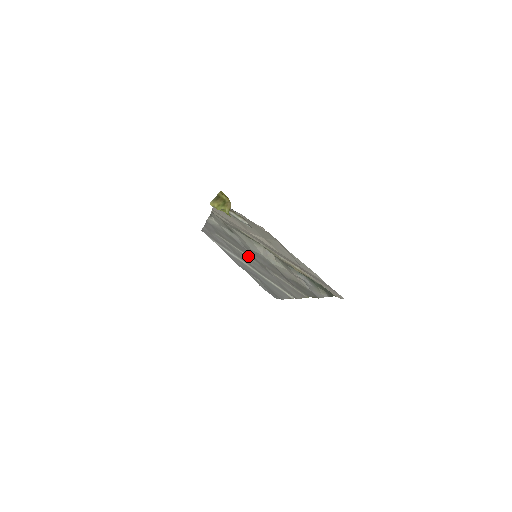
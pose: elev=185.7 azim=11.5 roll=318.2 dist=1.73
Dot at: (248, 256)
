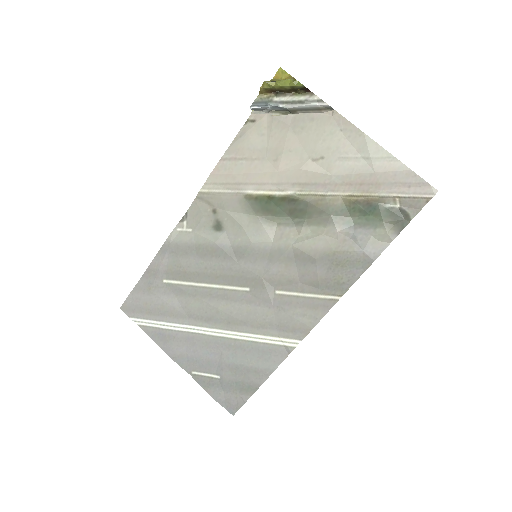
Dot at: (226, 286)
